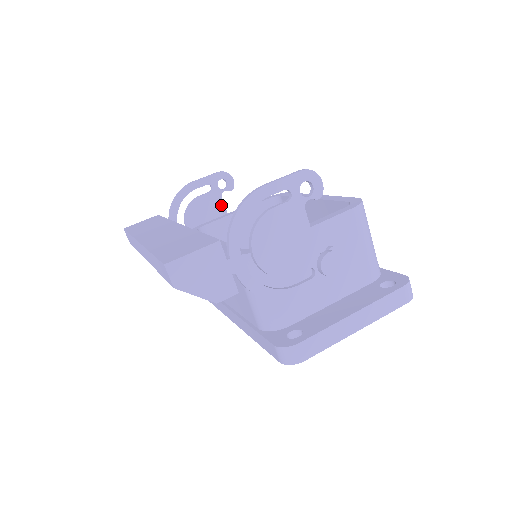
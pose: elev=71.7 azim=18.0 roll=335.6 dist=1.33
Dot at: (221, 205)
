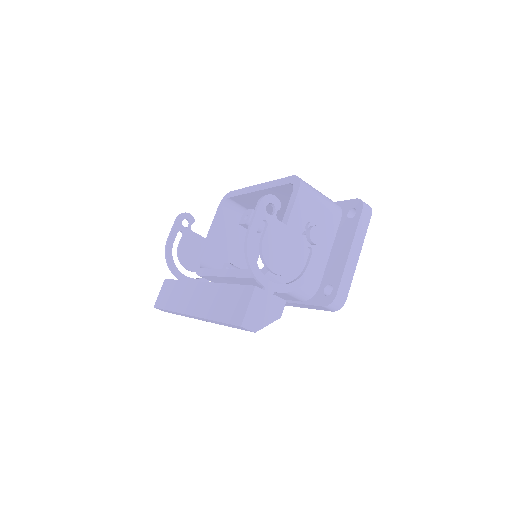
Dot at: (196, 237)
